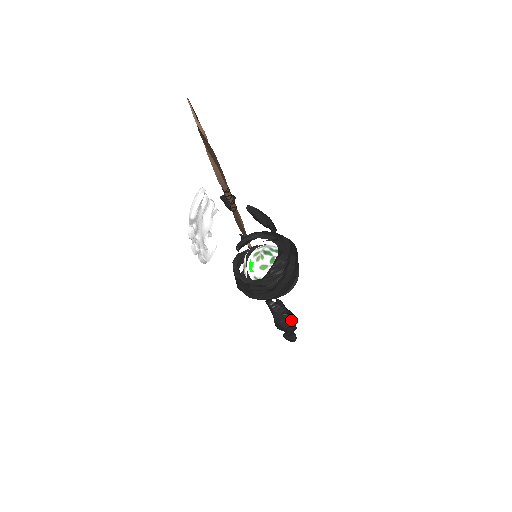
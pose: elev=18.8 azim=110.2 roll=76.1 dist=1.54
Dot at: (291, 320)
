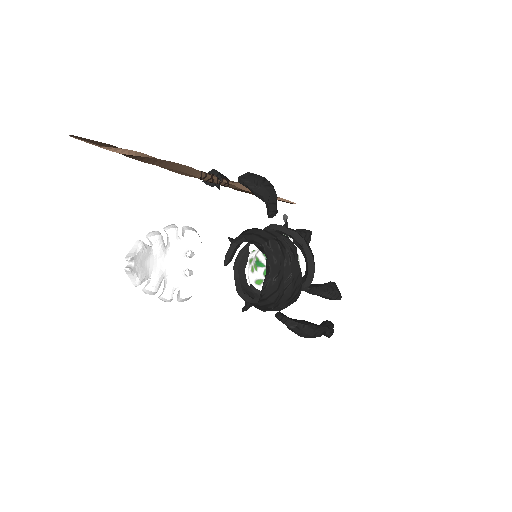
Dot at: (310, 331)
